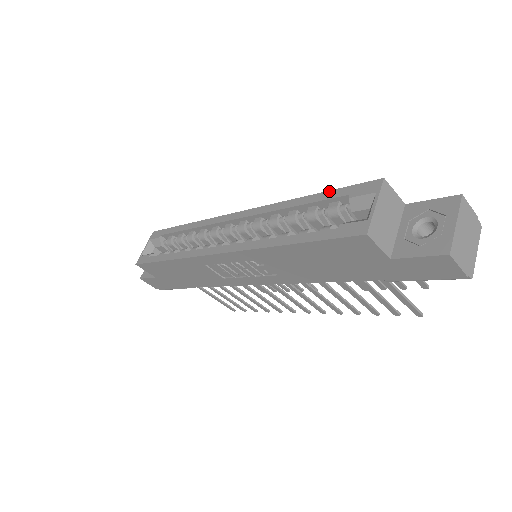
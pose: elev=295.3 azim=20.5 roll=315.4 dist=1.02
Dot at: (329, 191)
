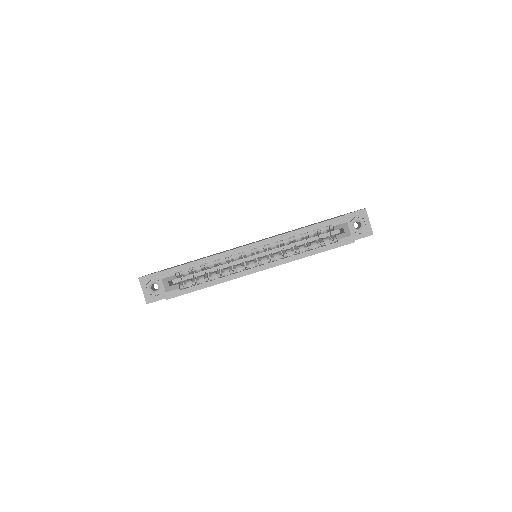
Dot at: (319, 224)
